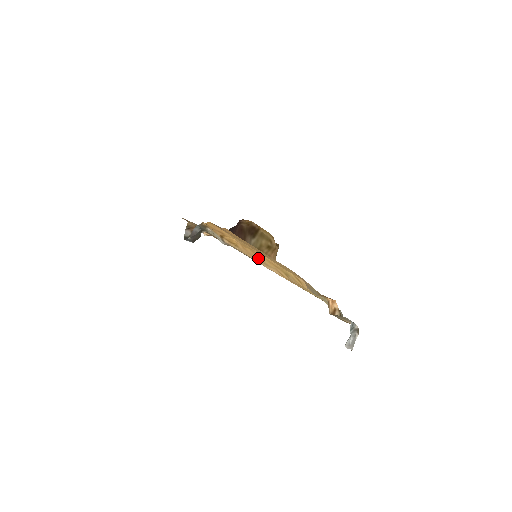
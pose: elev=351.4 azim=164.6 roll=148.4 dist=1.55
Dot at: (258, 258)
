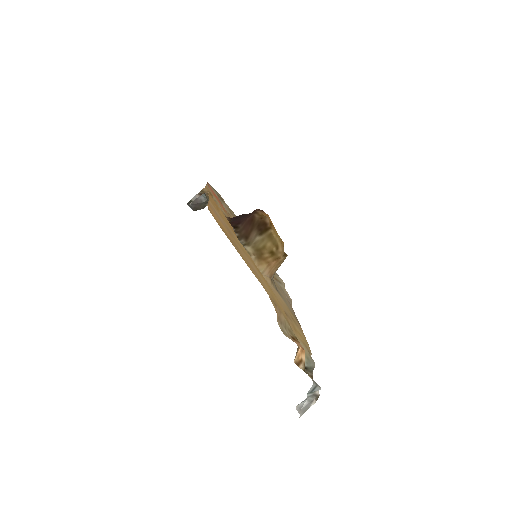
Dot at: occluded
